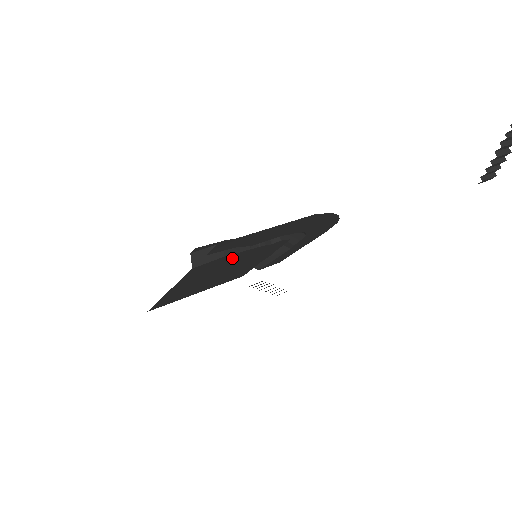
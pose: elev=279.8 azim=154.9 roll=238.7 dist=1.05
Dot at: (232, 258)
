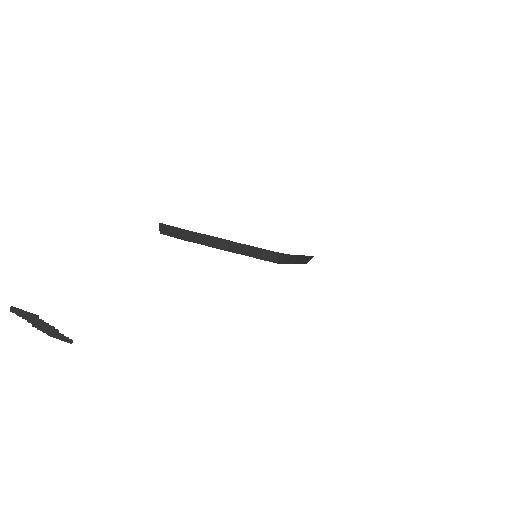
Dot at: occluded
